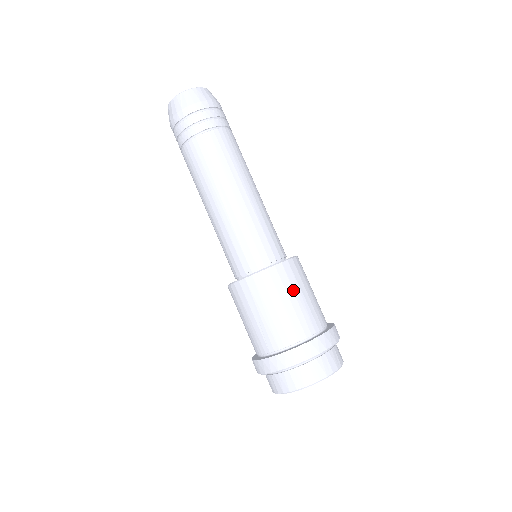
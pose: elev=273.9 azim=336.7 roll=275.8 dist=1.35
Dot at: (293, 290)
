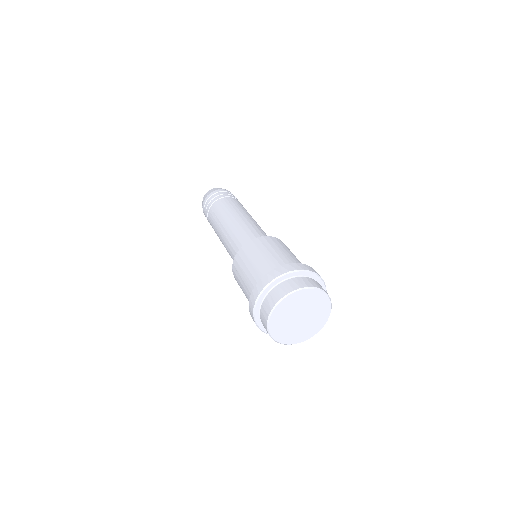
Dot at: (260, 251)
